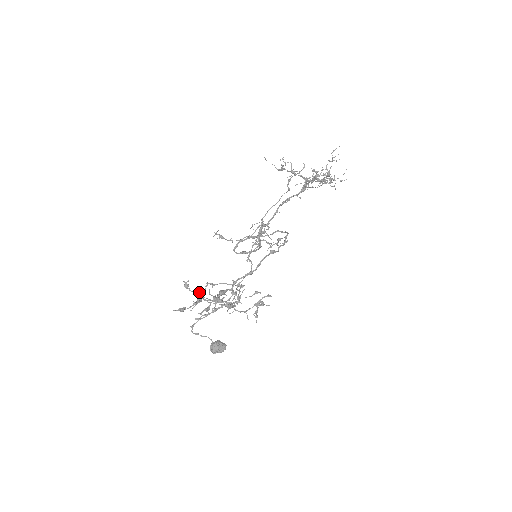
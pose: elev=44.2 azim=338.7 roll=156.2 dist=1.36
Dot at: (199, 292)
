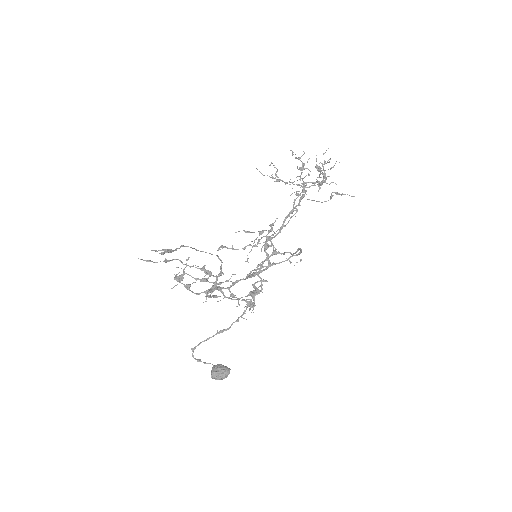
Dot at: (190, 286)
